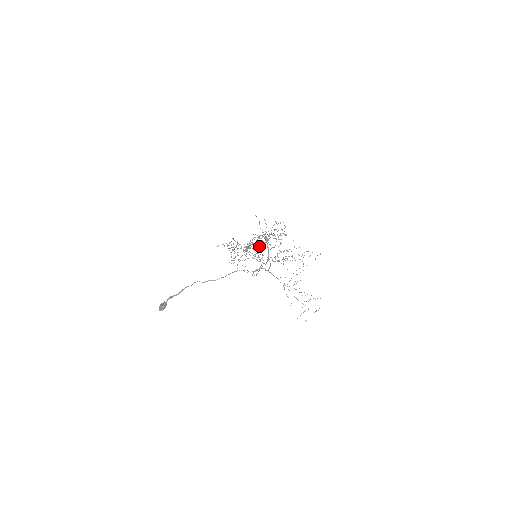
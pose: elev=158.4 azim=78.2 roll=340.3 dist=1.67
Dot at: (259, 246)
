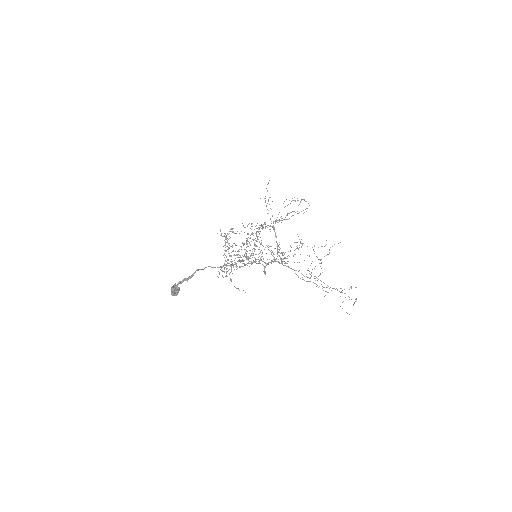
Dot at: (254, 248)
